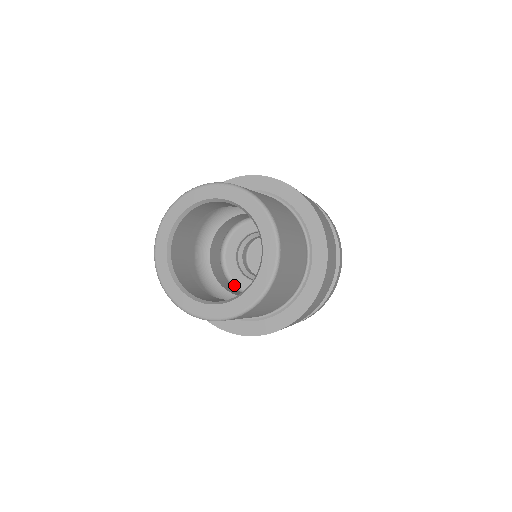
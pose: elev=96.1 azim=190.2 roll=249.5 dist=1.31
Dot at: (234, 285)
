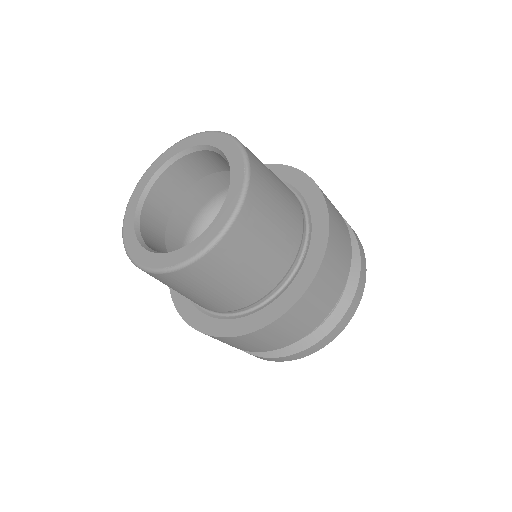
Dot at: occluded
